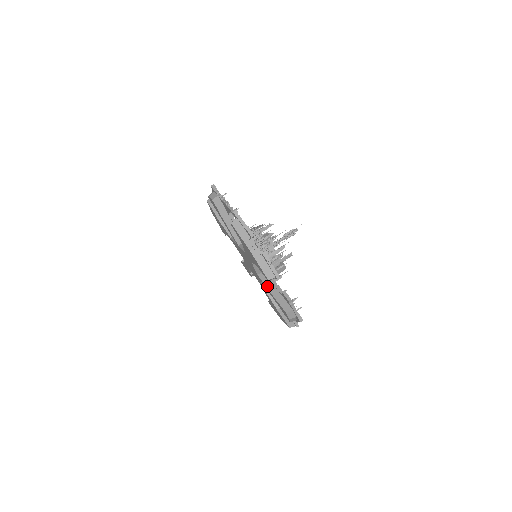
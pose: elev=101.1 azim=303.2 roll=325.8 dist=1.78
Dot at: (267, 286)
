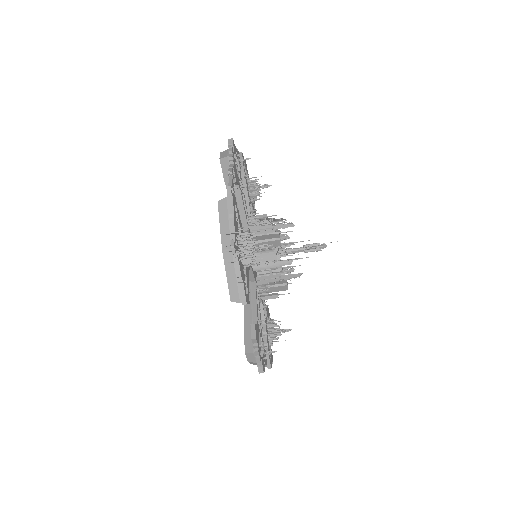
Dot at: occluded
